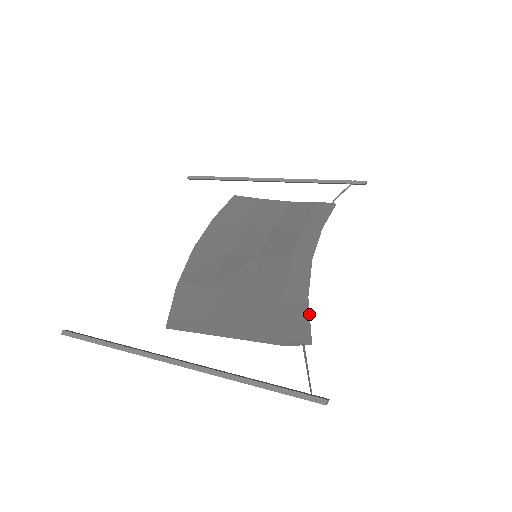
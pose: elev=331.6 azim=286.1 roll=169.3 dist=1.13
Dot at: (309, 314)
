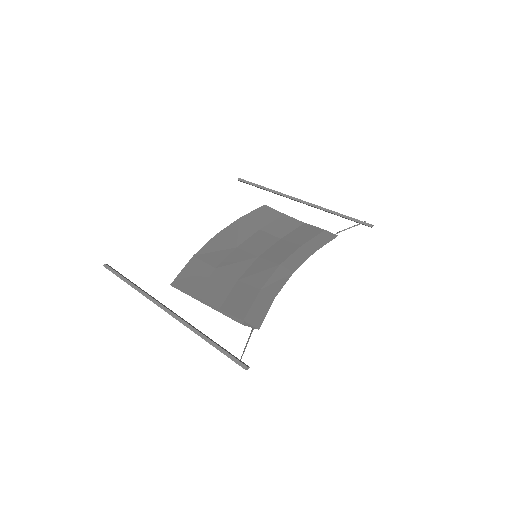
Dot at: occluded
